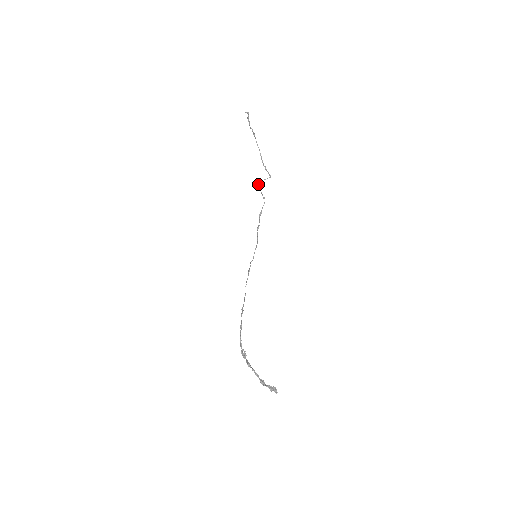
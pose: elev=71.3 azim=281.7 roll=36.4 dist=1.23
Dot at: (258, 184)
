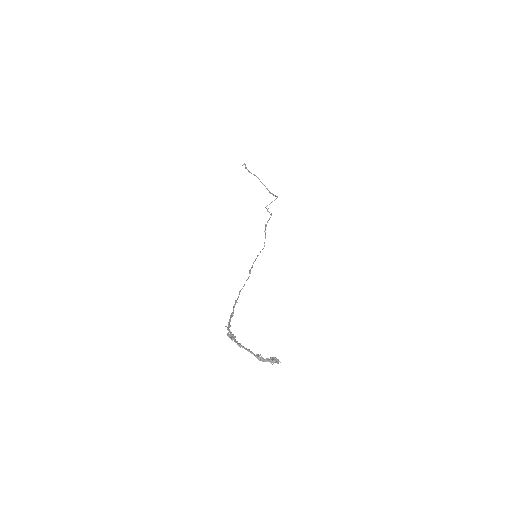
Dot at: (266, 208)
